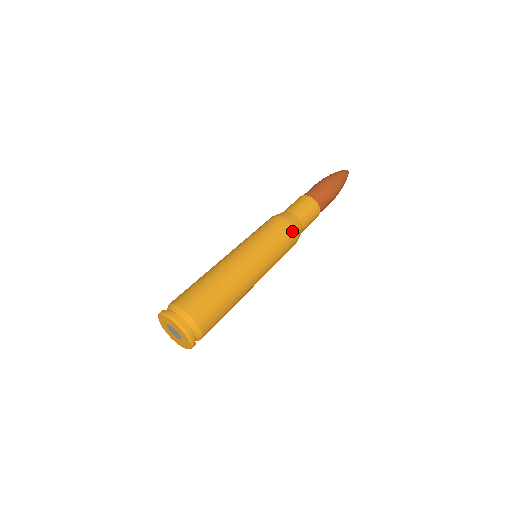
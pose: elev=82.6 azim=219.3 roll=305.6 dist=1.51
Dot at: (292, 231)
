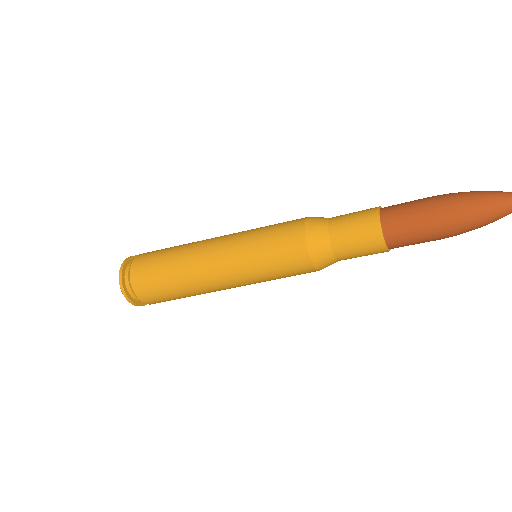
Dot at: (311, 271)
